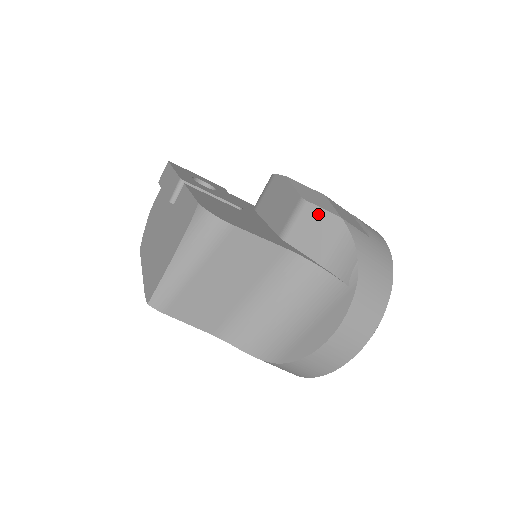
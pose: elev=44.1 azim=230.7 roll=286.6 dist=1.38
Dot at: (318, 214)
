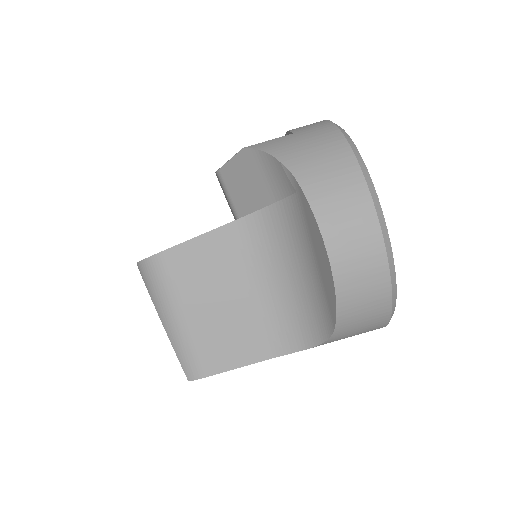
Dot at: (232, 168)
